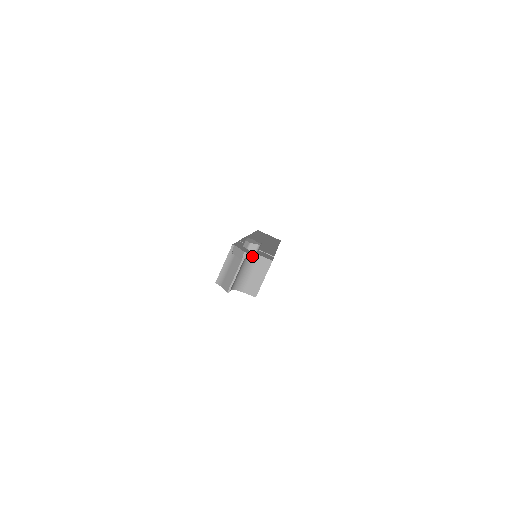
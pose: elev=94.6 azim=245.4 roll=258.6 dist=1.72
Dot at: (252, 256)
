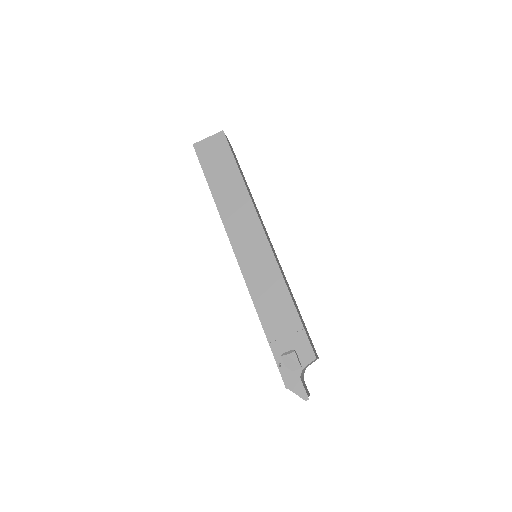
Dot at: occluded
